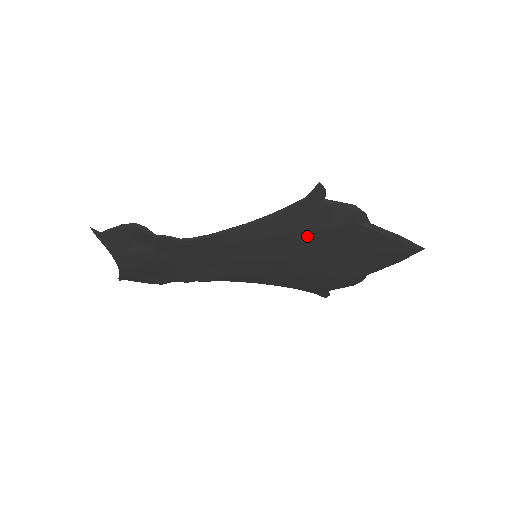
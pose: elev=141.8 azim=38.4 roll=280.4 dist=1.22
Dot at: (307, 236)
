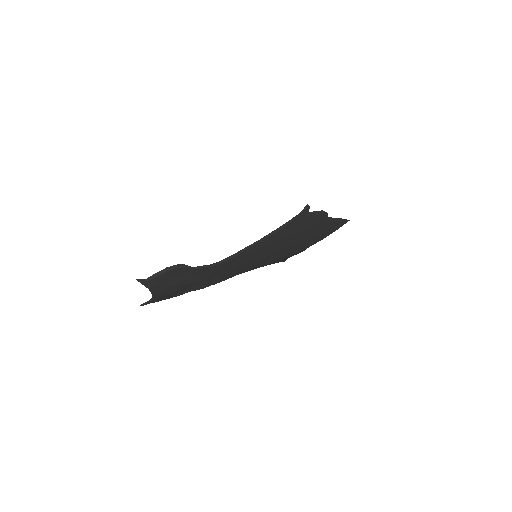
Dot at: (294, 236)
